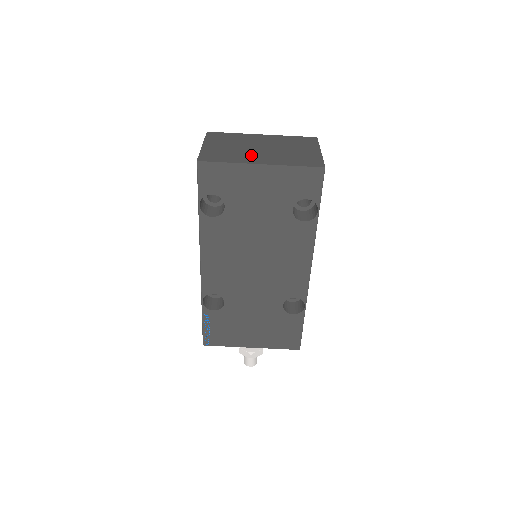
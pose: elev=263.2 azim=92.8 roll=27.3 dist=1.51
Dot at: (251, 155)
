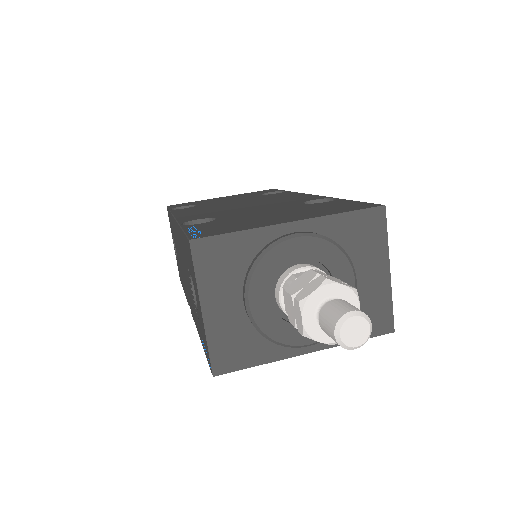
Dot at: occluded
